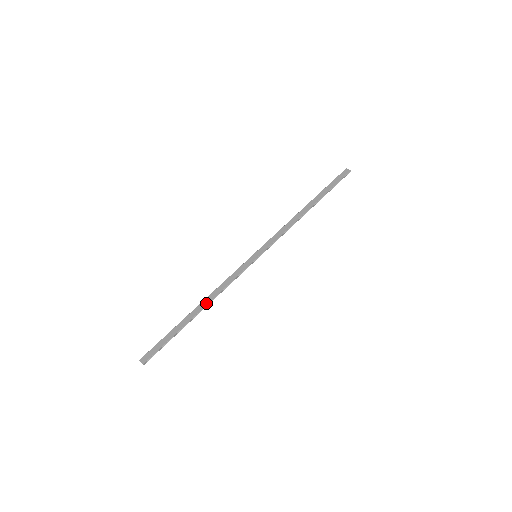
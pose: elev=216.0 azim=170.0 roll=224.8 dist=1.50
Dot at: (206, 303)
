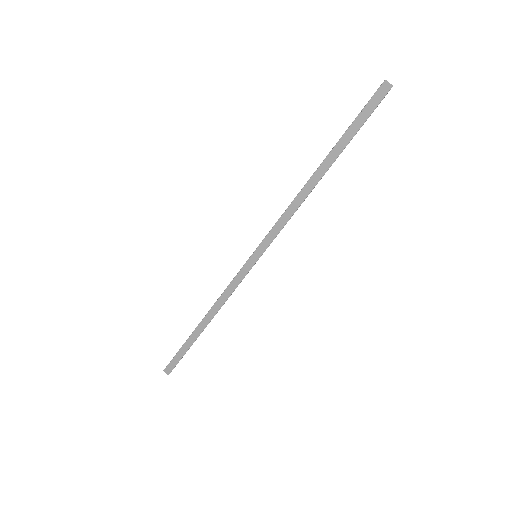
Dot at: (211, 317)
